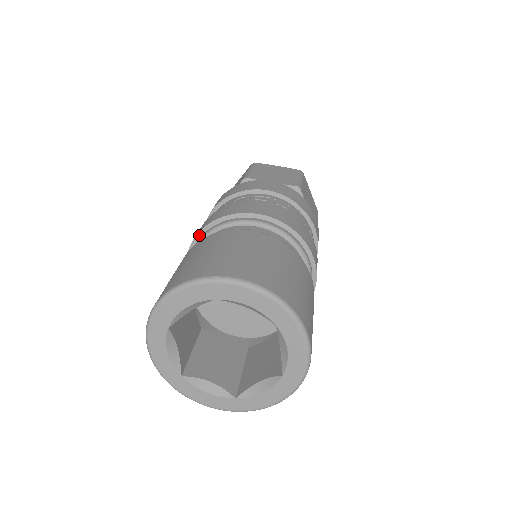
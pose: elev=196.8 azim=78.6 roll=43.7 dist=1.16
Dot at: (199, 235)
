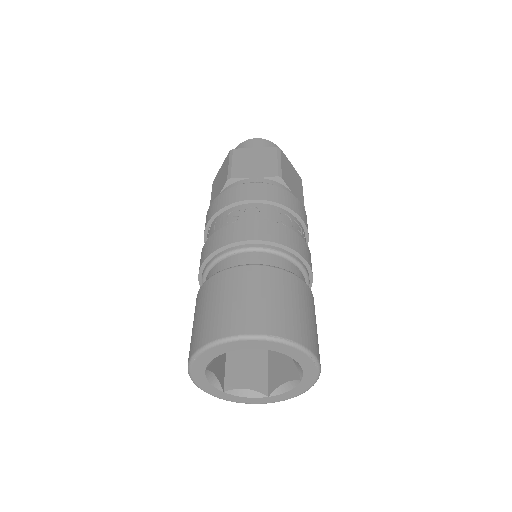
Dot at: (254, 242)
